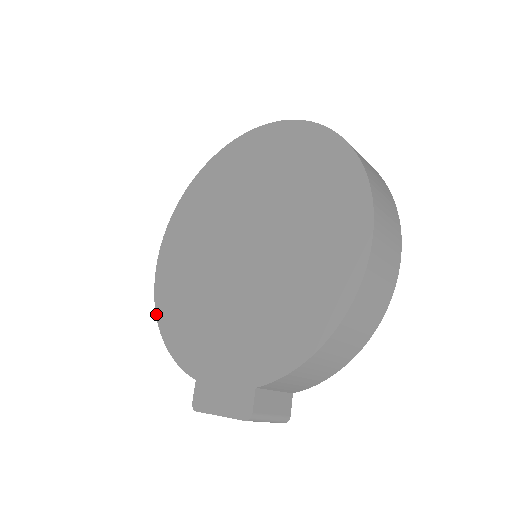
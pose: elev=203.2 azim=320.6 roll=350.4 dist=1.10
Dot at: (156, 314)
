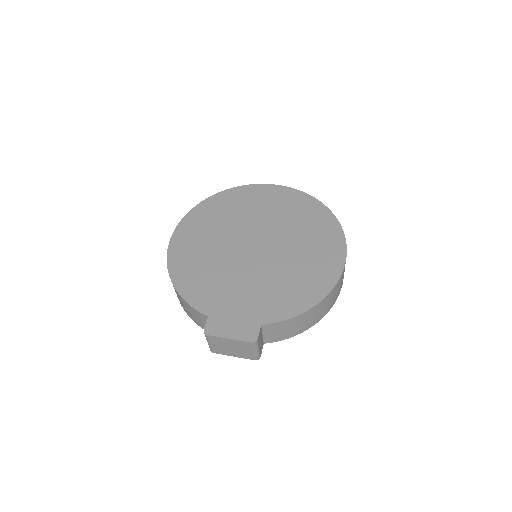
Dot at: (168, 271)
